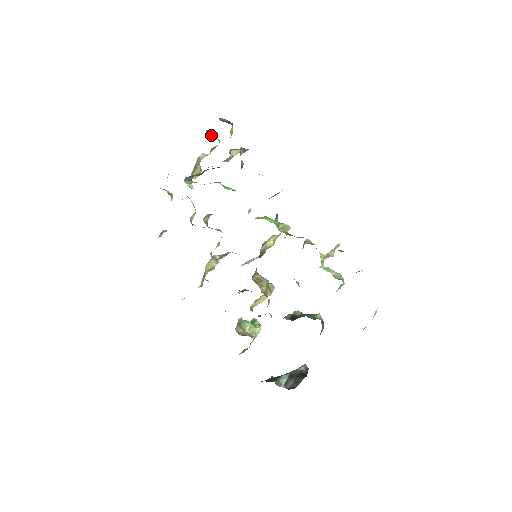
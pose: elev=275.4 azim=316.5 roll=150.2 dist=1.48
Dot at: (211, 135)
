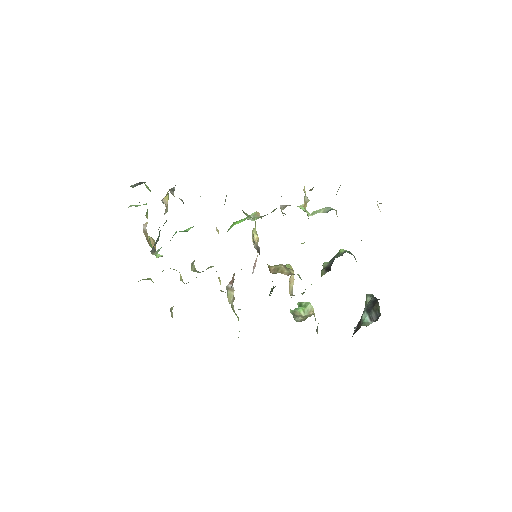
Dot at: (136, 206)
